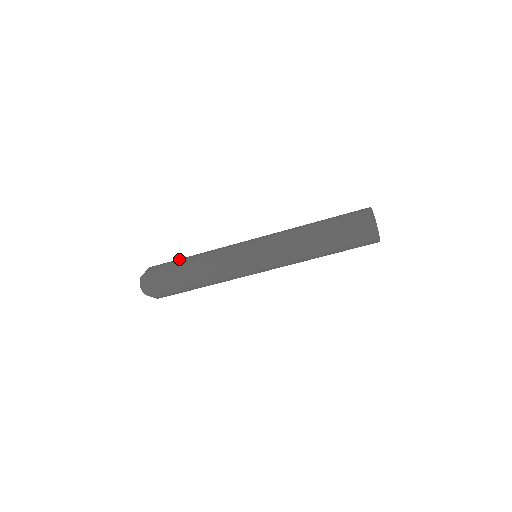
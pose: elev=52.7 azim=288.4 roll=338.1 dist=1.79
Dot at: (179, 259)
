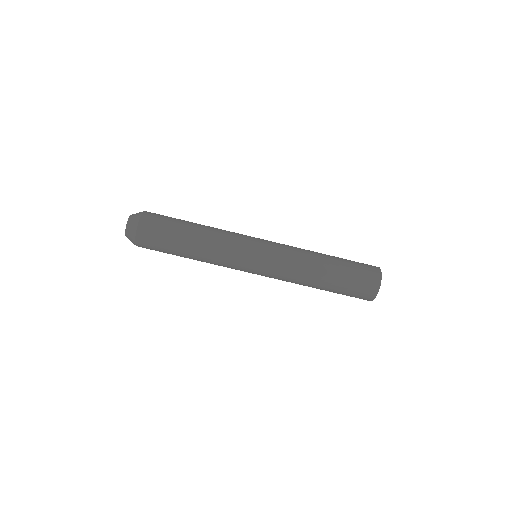
Dot at: occluded
